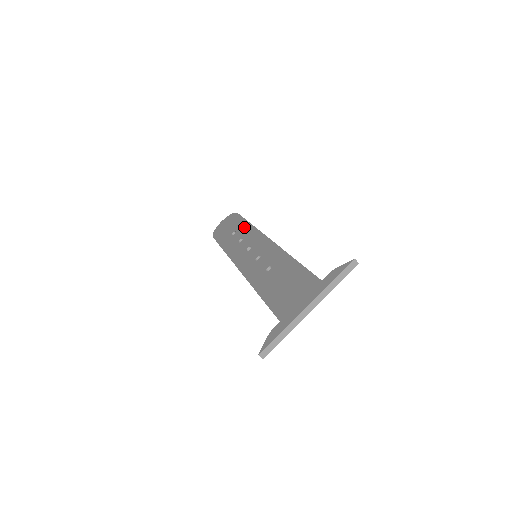
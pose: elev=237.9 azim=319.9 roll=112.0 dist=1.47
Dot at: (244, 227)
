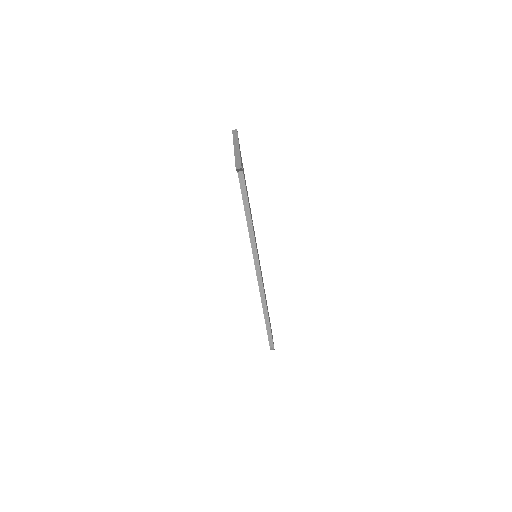
Dot at: occluded
